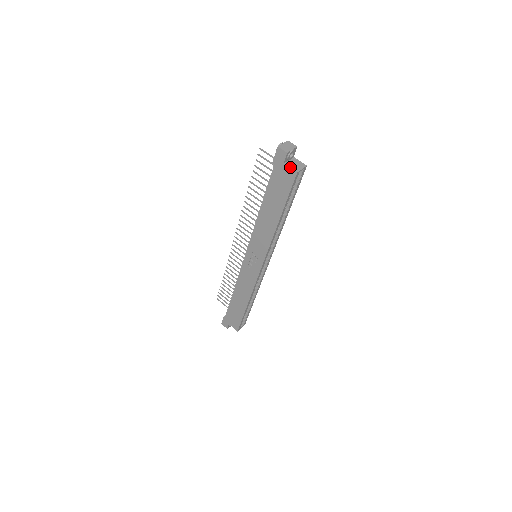
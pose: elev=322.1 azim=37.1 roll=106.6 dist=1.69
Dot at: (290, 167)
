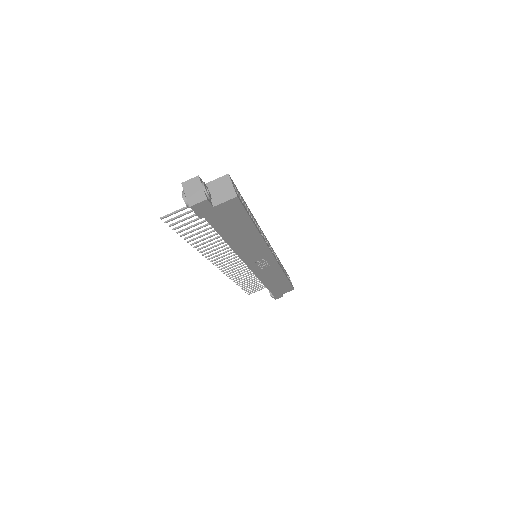
Dot at: (224, 202)
